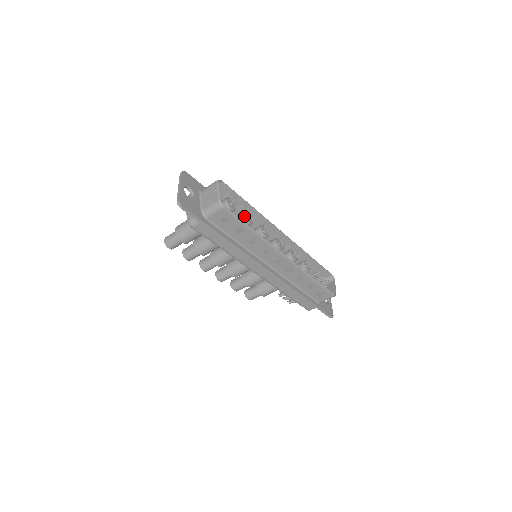
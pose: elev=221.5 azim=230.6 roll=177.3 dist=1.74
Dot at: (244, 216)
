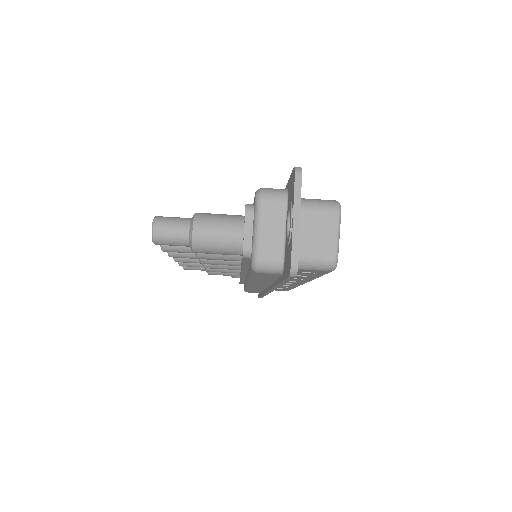
Dot at: occluded
